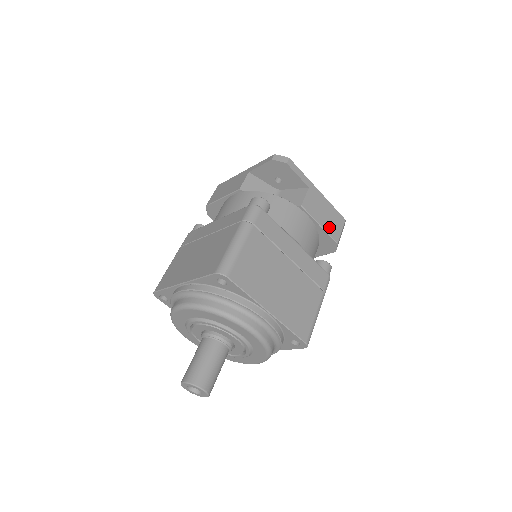
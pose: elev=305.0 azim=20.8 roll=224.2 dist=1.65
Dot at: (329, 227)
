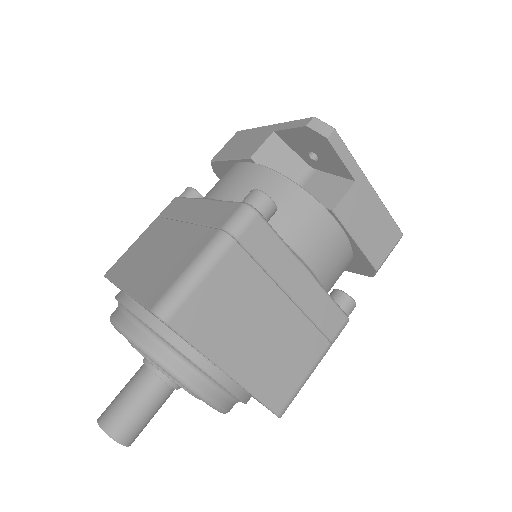
Dot at: (371, 245)
